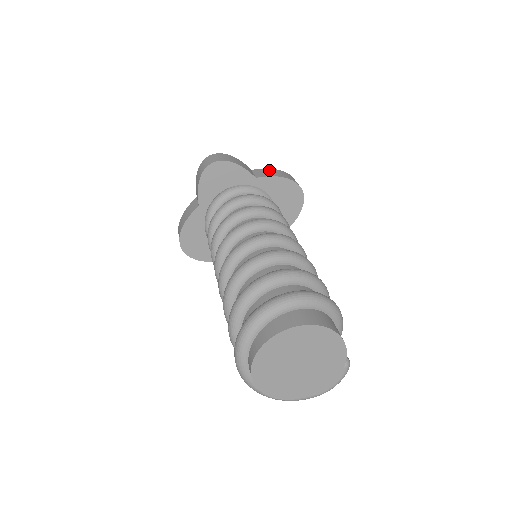
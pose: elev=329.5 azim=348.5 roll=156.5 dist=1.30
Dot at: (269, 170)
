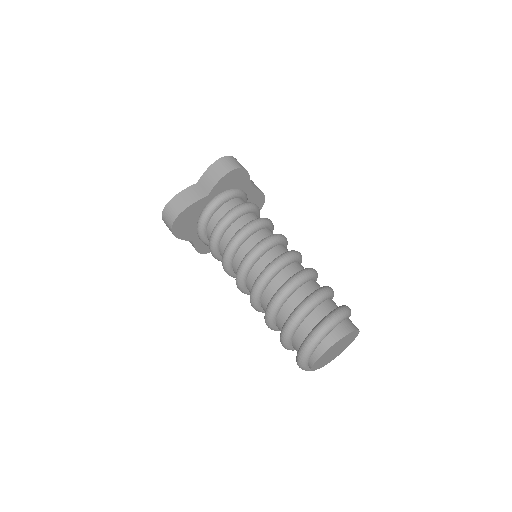
Dot at: (251, 181)
